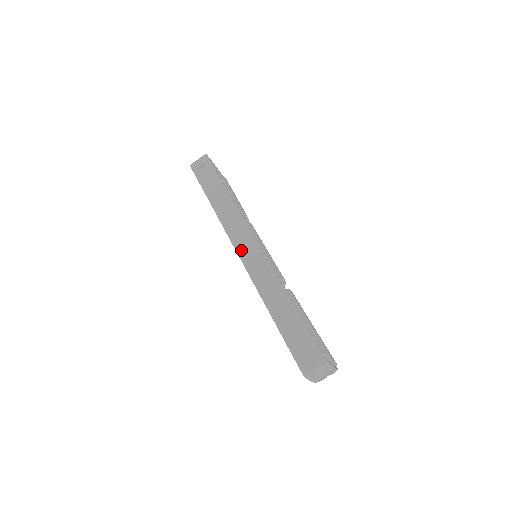
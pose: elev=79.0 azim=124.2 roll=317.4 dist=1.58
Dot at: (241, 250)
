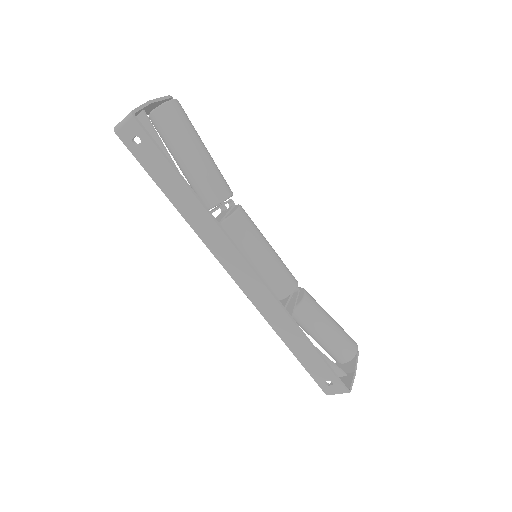
Dot at: (239, 280)
